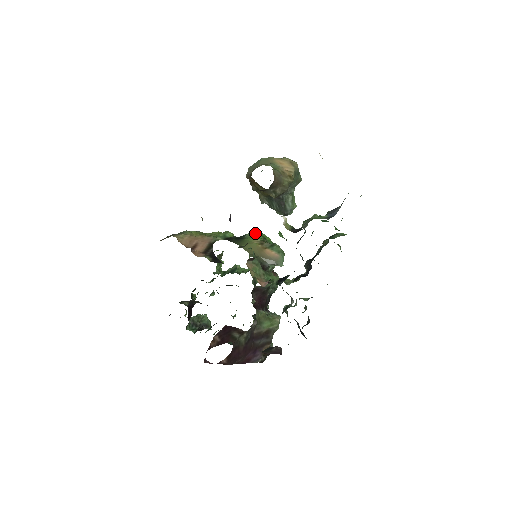
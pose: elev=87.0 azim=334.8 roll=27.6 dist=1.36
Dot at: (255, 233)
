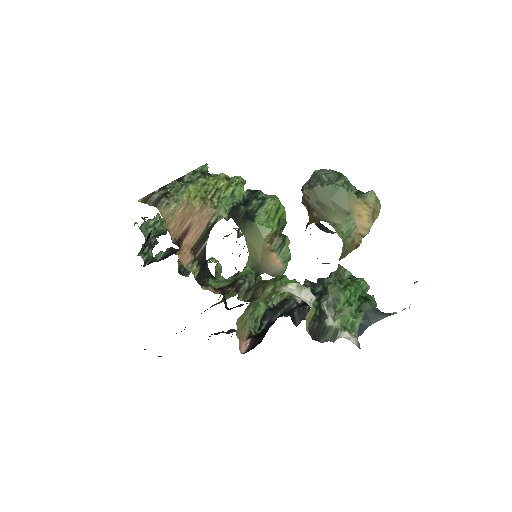
Dot at: (272, 209)
